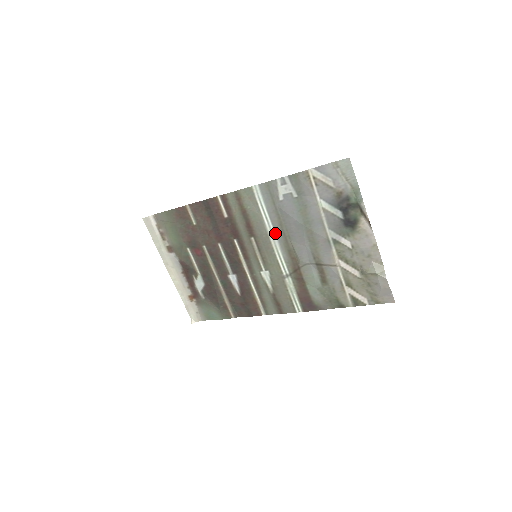
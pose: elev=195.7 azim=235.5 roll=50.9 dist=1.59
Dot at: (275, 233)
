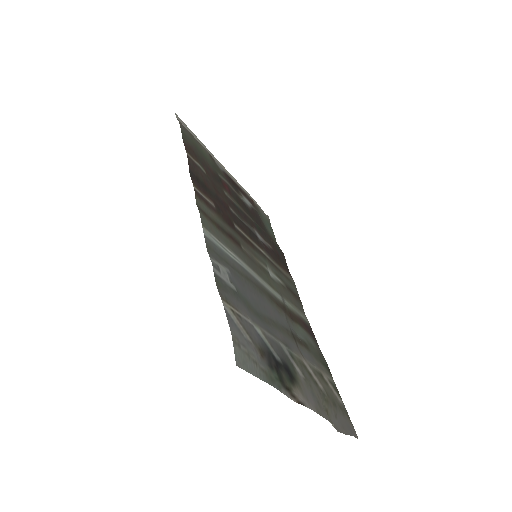
Dot at: (250, 273)
